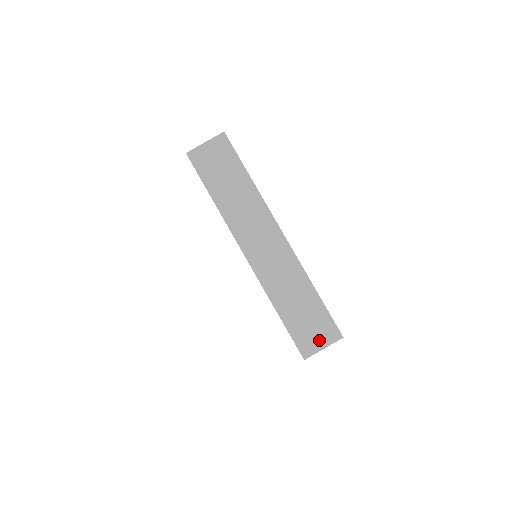
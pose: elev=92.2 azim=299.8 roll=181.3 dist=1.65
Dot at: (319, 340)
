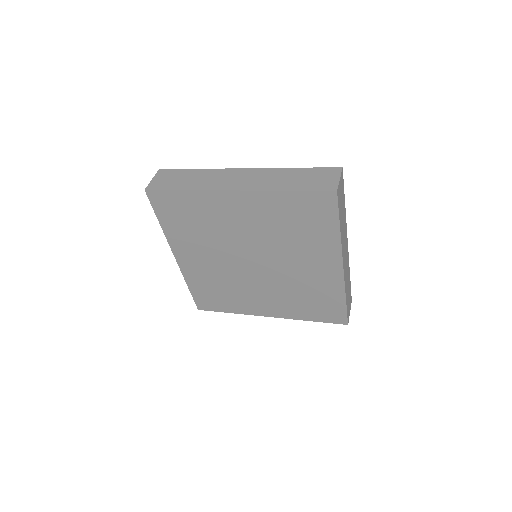
Dot at: (331, 179)
